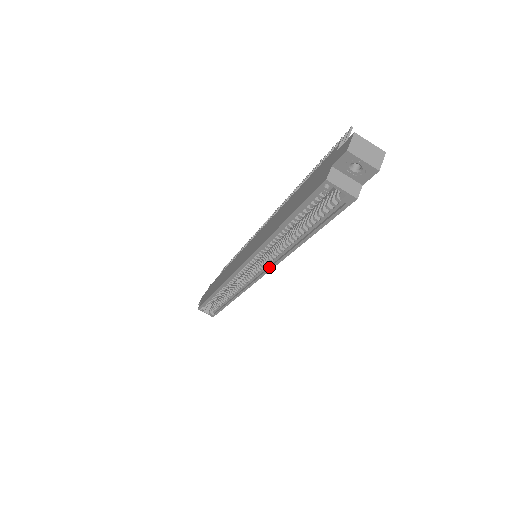
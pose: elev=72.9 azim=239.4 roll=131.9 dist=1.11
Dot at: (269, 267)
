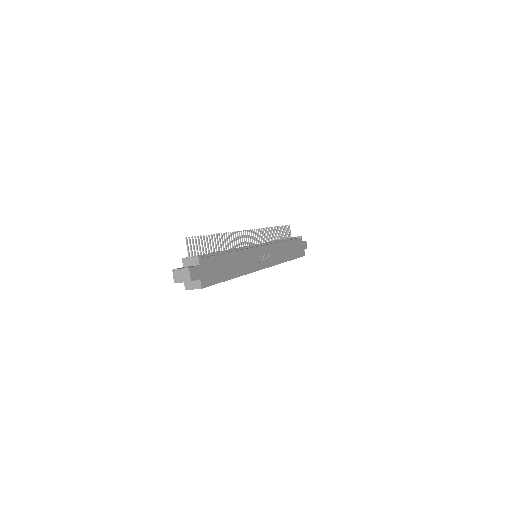
Dot at: (254, 271)
